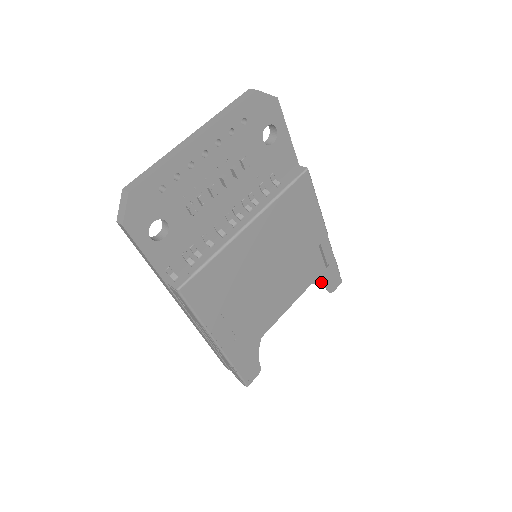
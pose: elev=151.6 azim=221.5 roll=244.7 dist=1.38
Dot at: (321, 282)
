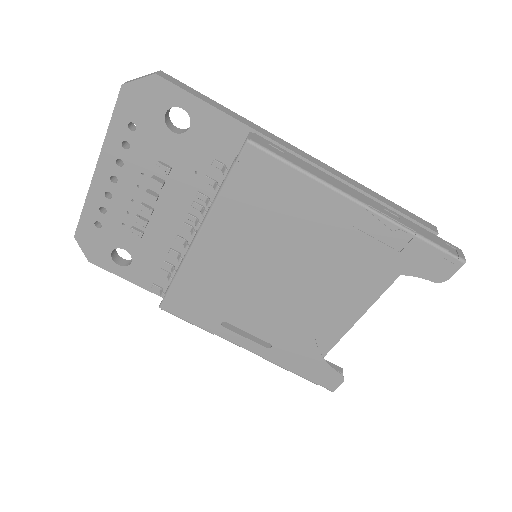
Dot at: (400, 271)
